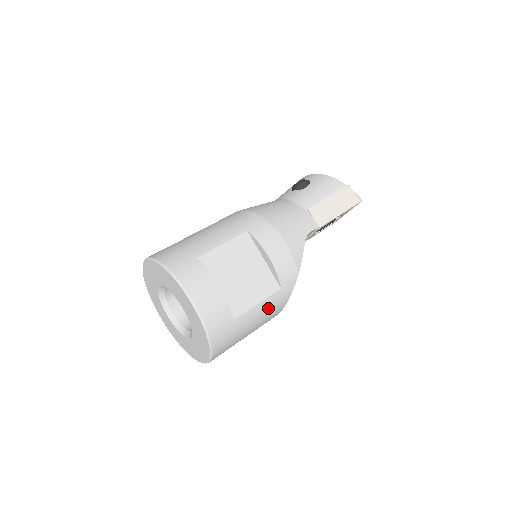
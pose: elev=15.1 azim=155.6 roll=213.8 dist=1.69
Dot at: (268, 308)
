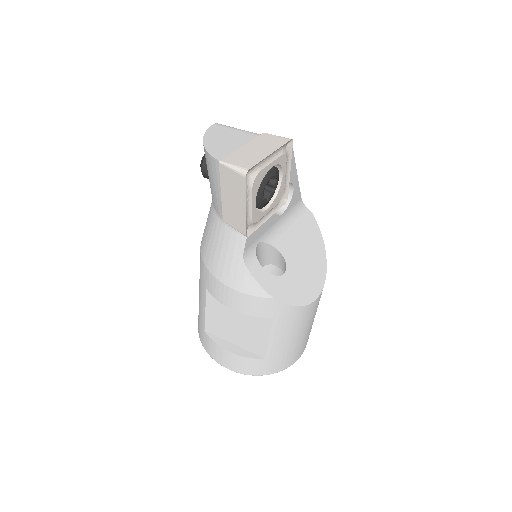
Dot at: (285, 329)
